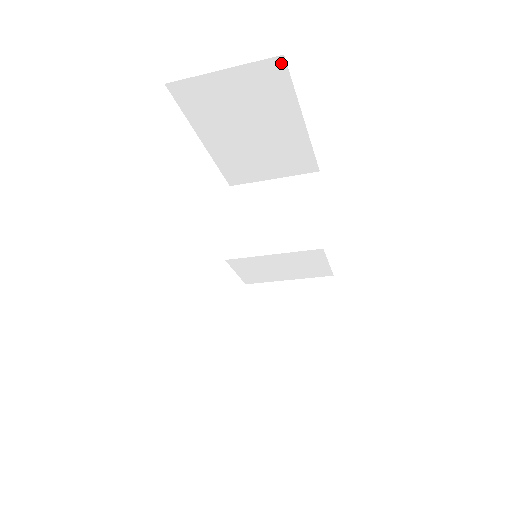
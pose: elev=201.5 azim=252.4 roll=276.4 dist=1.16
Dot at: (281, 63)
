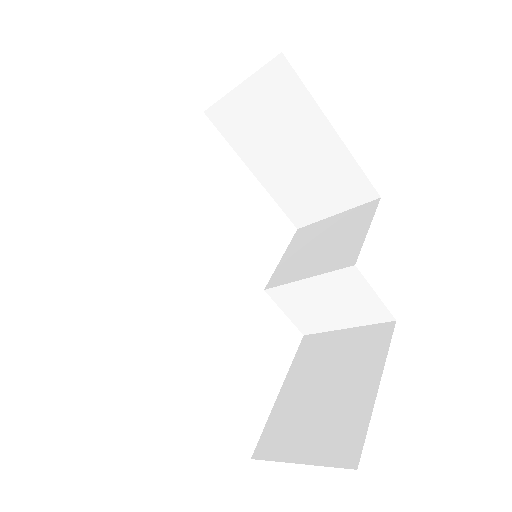
Dot at: (283, 63)
